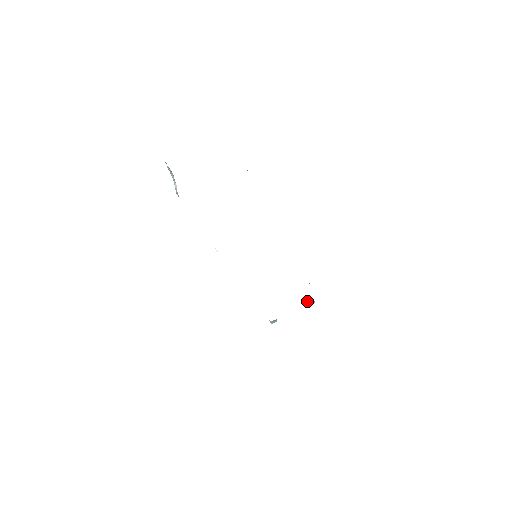
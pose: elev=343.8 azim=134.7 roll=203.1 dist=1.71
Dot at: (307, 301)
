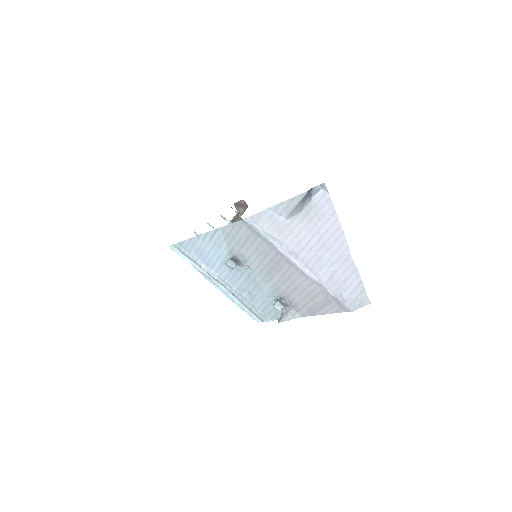
Dot at: occluded
